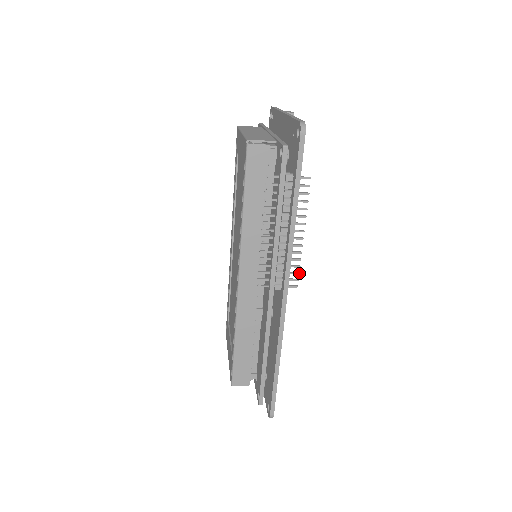
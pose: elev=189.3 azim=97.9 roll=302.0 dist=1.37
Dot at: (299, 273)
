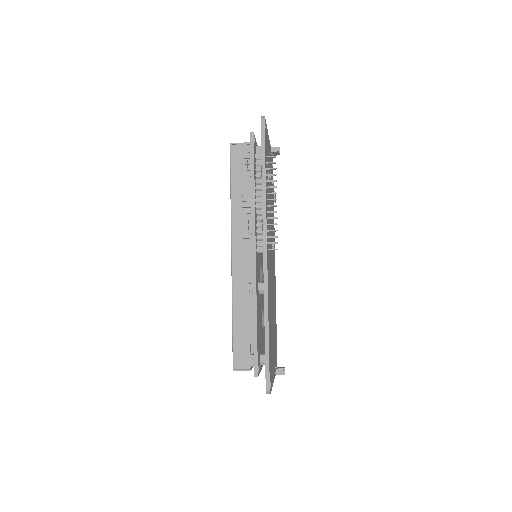
Dot at: (277, 237)
